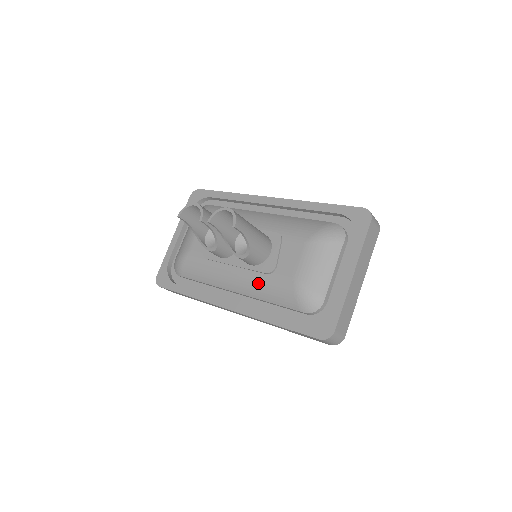
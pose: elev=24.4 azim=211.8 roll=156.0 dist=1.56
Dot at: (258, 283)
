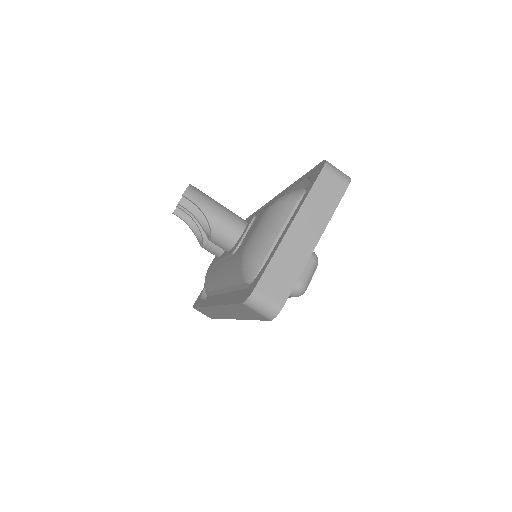
Dot at: (228, 267)
